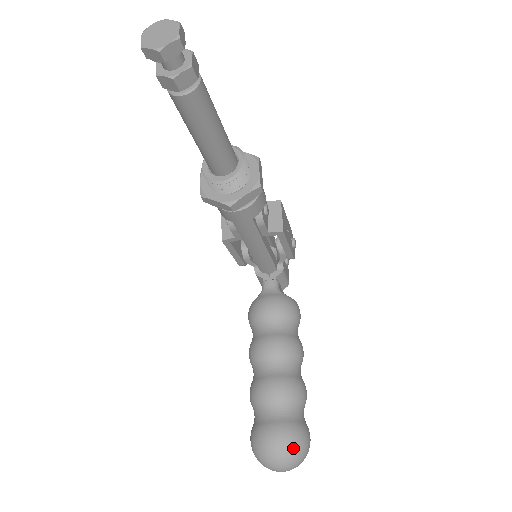
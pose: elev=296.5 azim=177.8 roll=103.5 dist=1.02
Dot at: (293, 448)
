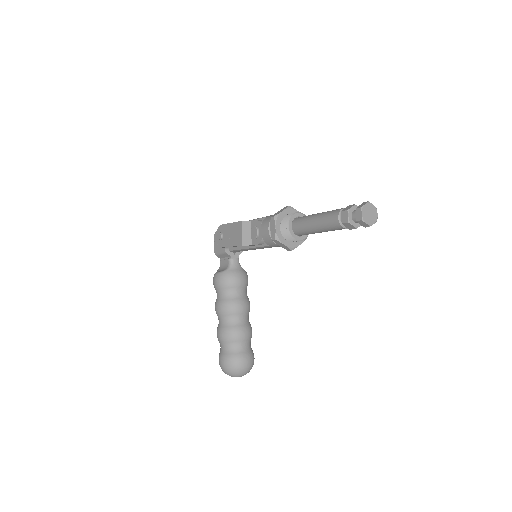
Dot at: (252, 366)
